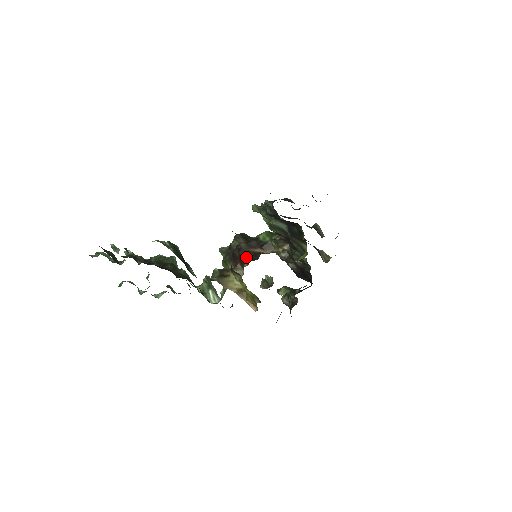
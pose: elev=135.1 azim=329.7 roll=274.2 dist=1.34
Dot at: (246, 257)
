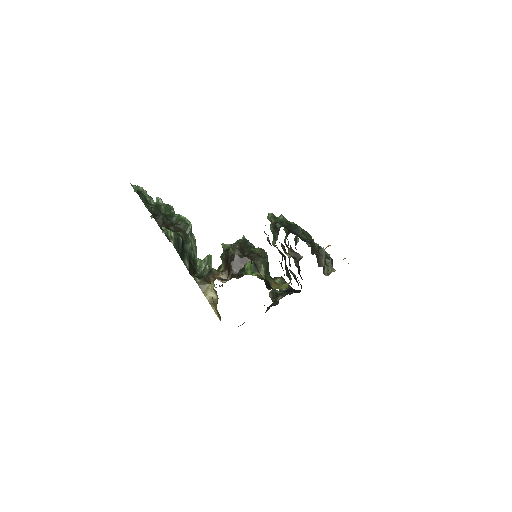
Dot at: (233, 270)
